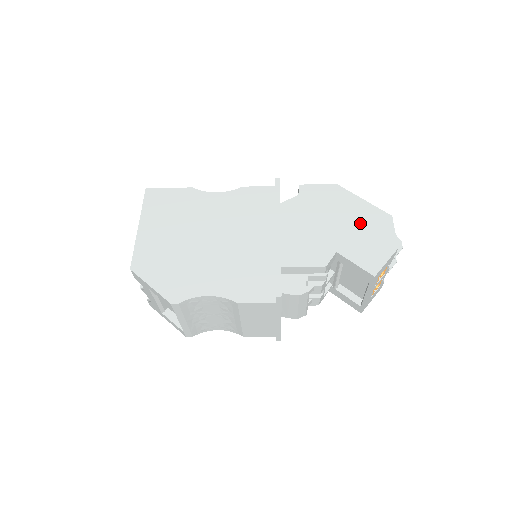
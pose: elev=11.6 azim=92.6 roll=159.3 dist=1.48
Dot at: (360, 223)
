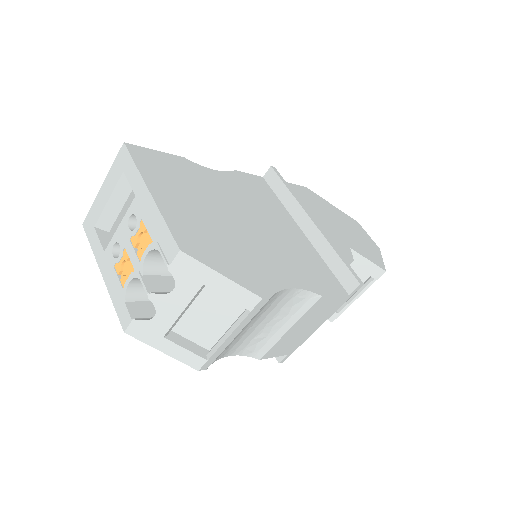
Dot at: (345, 224)
